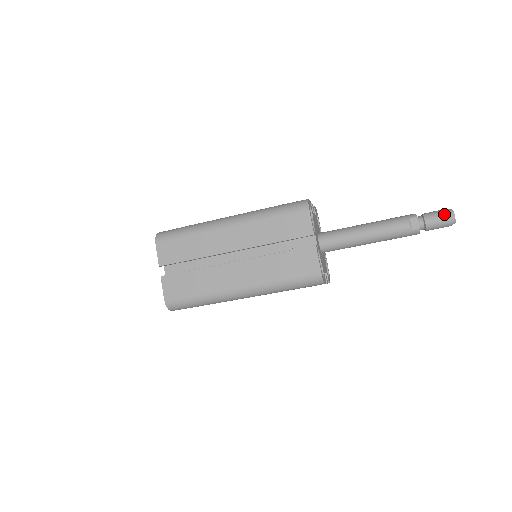
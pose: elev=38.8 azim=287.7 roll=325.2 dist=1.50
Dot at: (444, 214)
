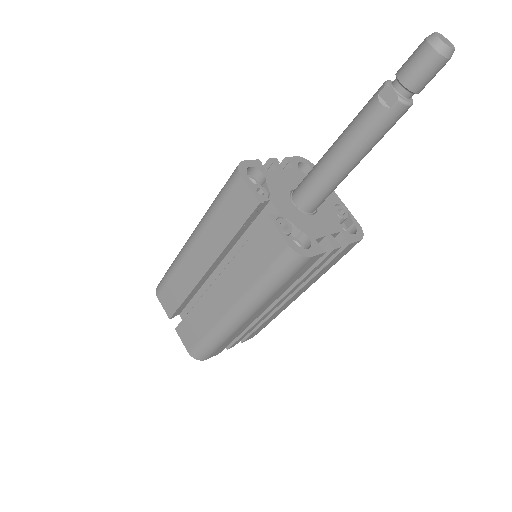
Dot at: (421, 50)
